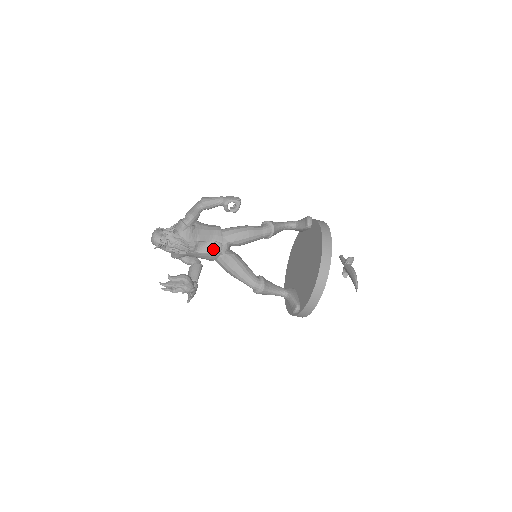
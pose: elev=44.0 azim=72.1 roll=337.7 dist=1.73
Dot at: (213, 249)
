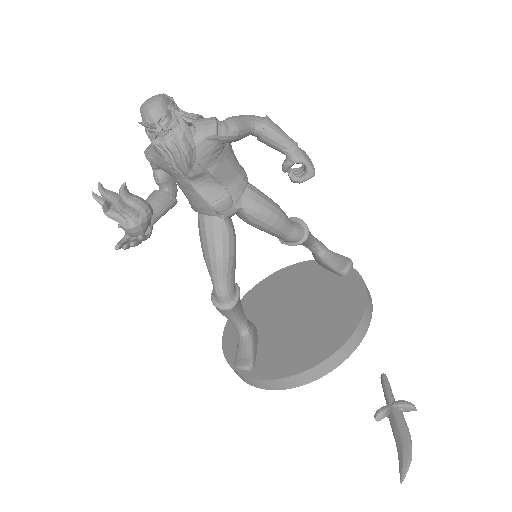
Dot at: (217, 201)
